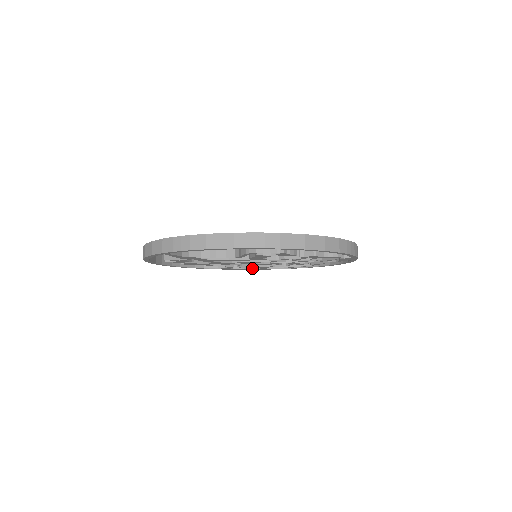
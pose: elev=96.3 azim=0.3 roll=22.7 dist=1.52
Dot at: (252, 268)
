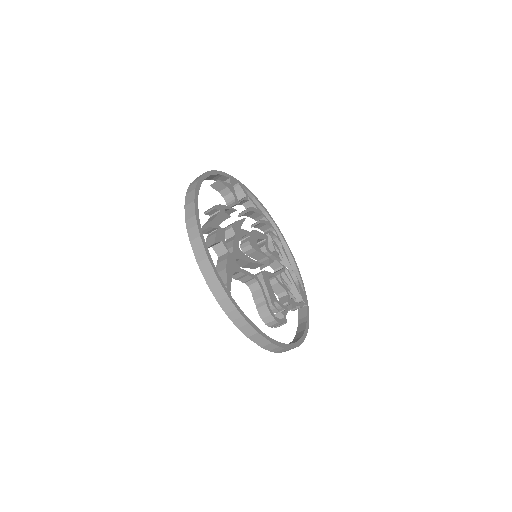
Dot at: occluded
